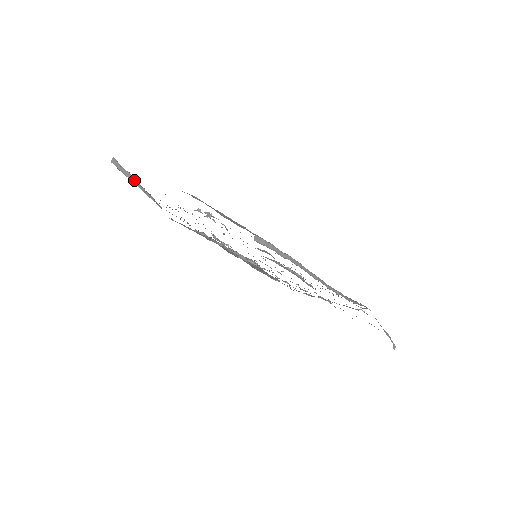
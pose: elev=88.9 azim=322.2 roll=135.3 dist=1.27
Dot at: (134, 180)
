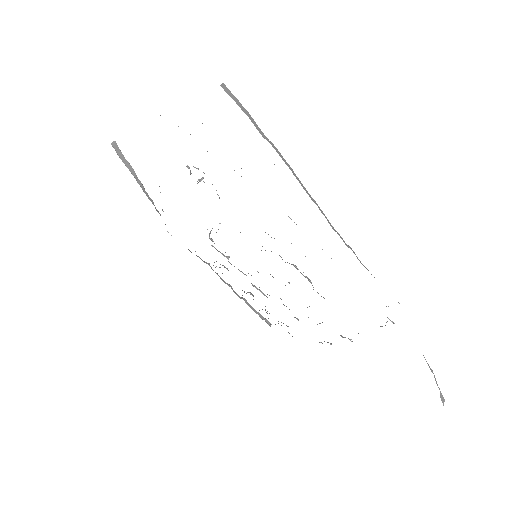
Dot at: occluded
